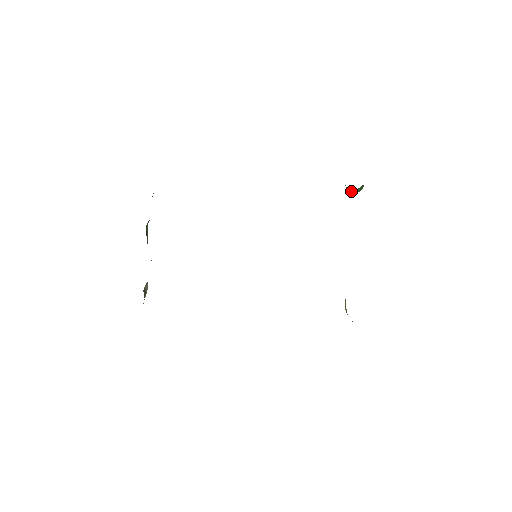
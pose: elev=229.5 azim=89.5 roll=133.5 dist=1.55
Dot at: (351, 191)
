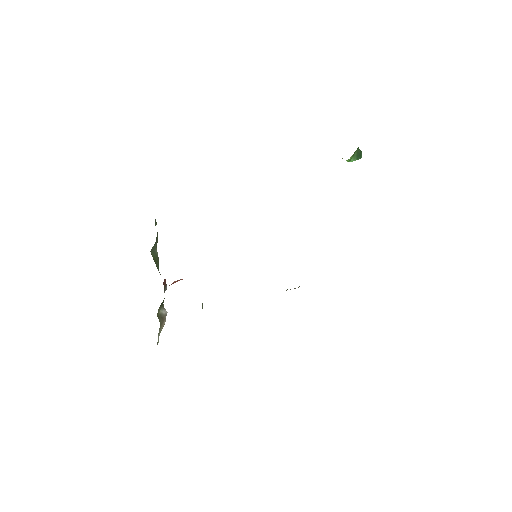
Dot at: (346, 160)
